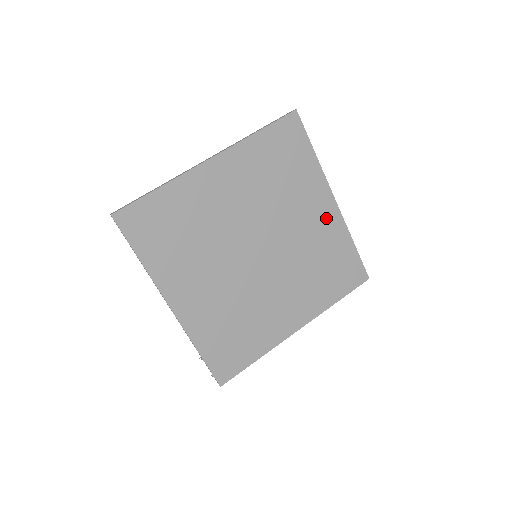
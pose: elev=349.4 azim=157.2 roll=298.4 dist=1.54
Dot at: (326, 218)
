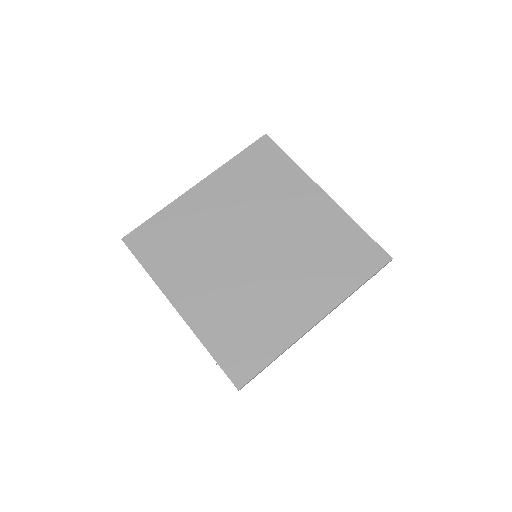
Dot at: (319, 209)
